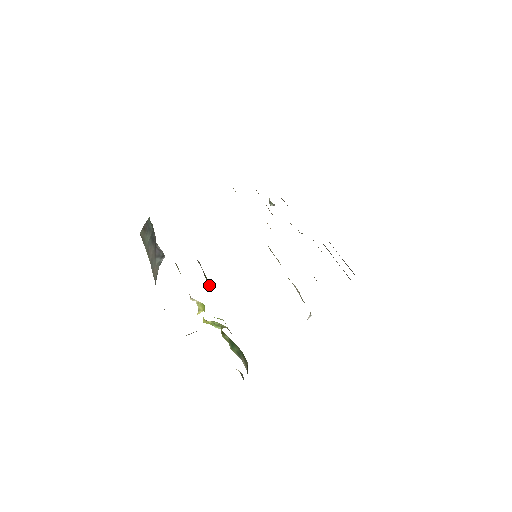
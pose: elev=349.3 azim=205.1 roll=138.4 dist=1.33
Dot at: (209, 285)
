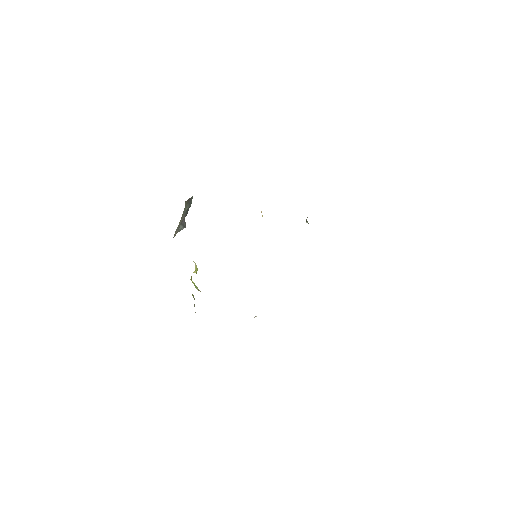
Dot at: occluded
